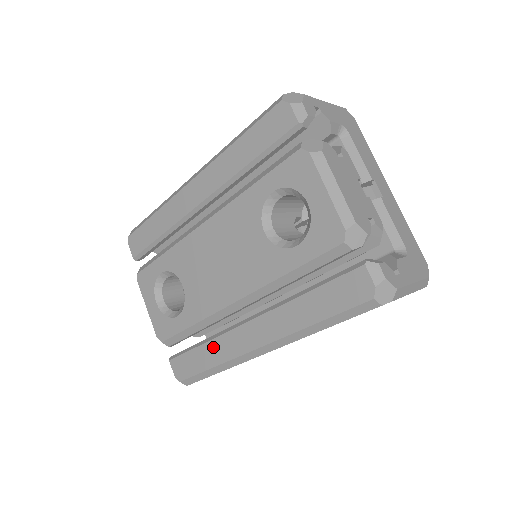
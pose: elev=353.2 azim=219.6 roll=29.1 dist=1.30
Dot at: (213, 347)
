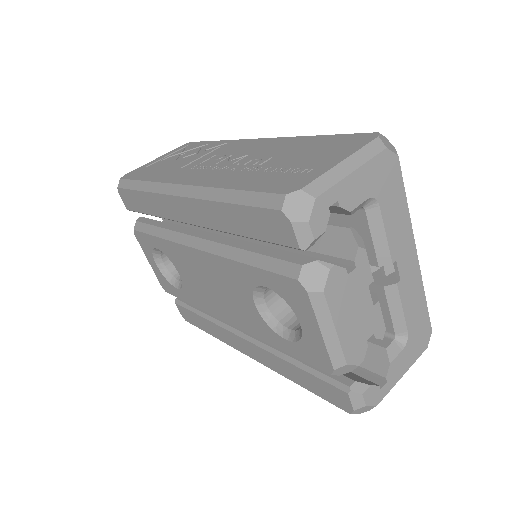
Dot at: (211, 326)
